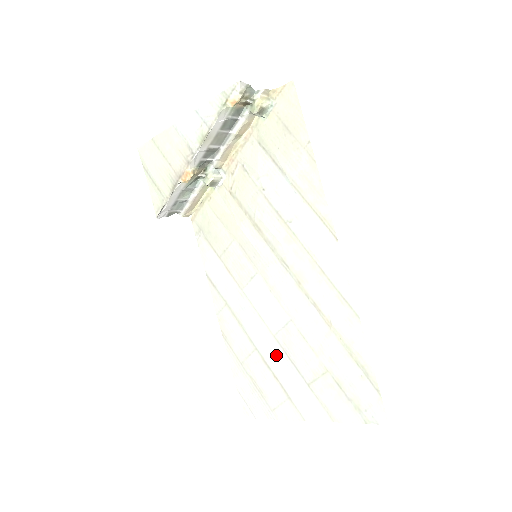
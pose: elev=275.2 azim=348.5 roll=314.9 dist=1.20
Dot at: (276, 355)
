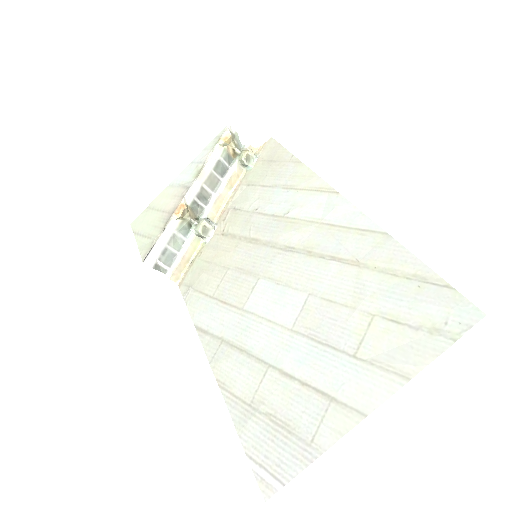
Dot at: (299, 352)
